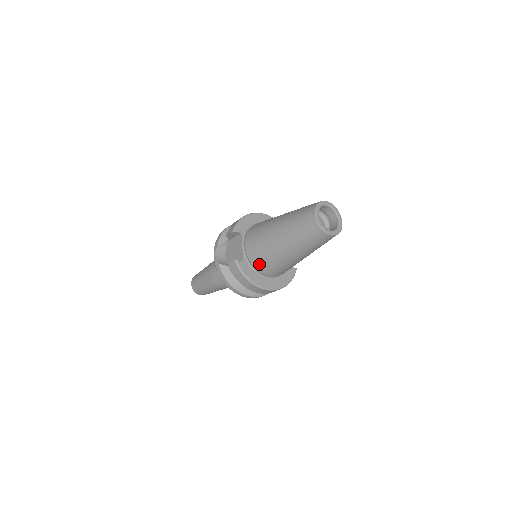
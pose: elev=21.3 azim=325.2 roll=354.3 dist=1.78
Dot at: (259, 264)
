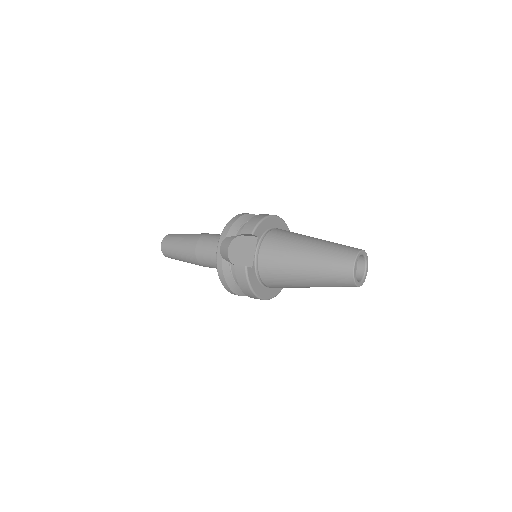
Dot at: (267, 277)
